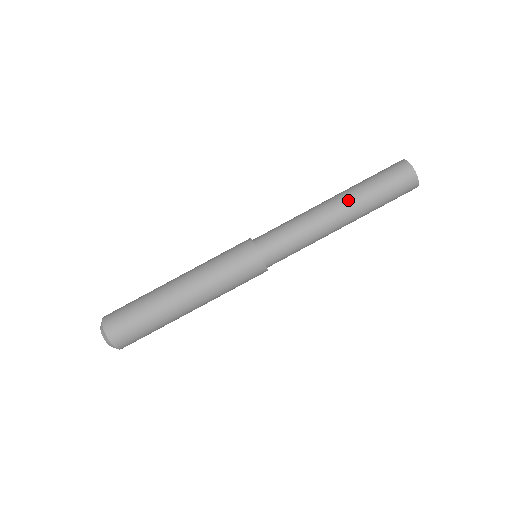
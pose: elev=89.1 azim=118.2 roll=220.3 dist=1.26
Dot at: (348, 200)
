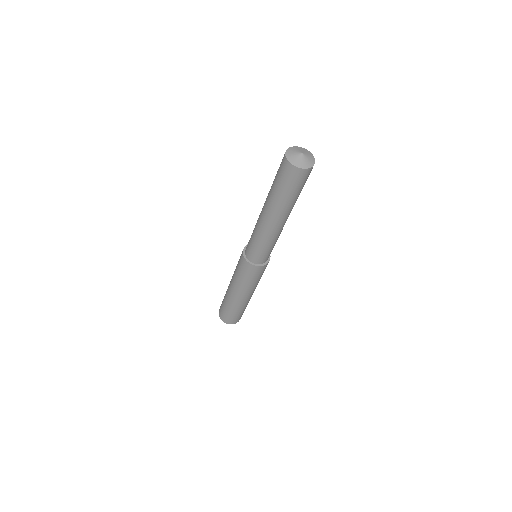
Dot at: (276, 213)
